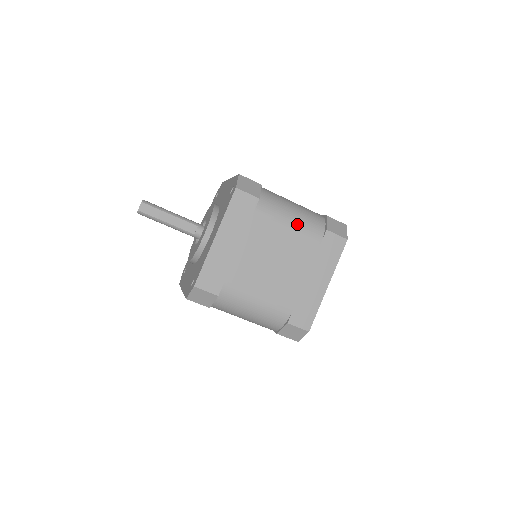
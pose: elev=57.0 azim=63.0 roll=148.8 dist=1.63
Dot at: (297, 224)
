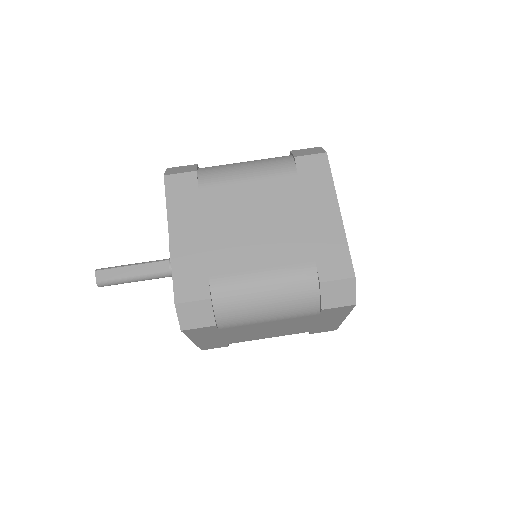
Dot at: (256, 171)
